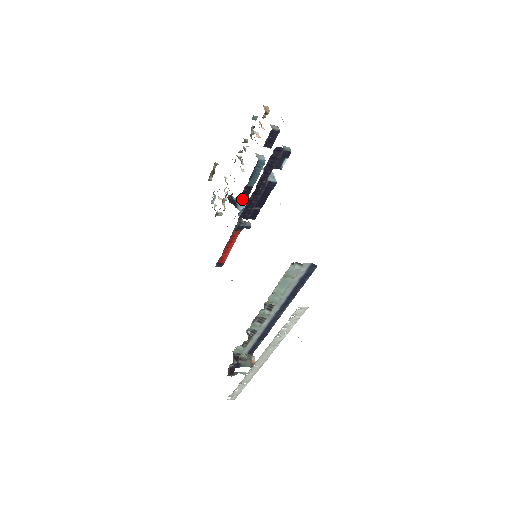
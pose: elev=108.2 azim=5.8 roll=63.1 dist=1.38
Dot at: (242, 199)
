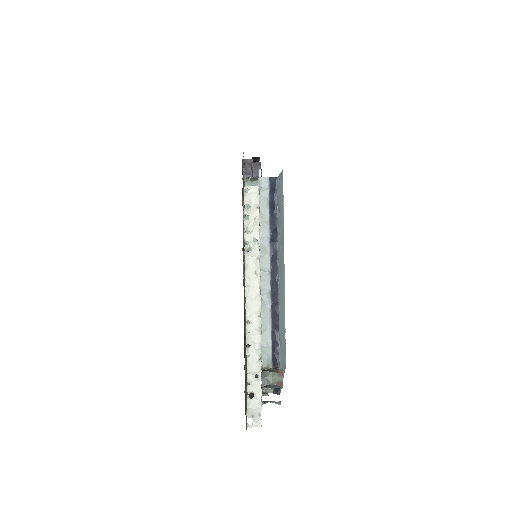
Dot at: occluded
